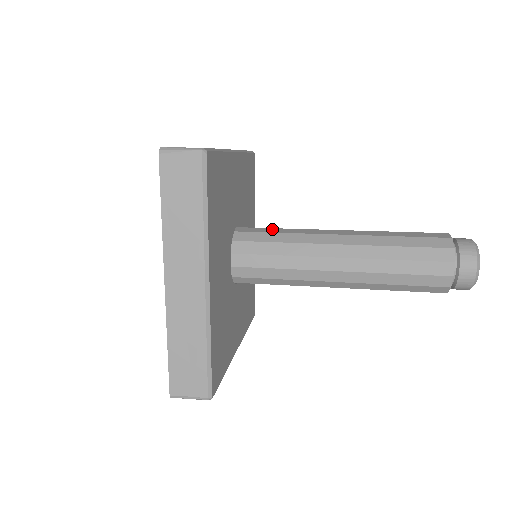
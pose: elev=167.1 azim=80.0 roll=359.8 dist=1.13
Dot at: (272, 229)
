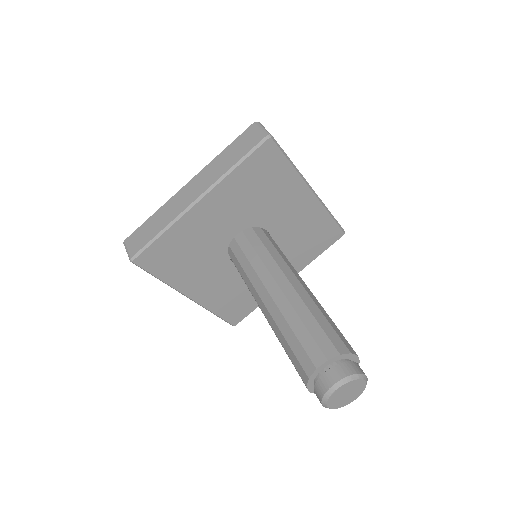
Dot at: (279, 248)
